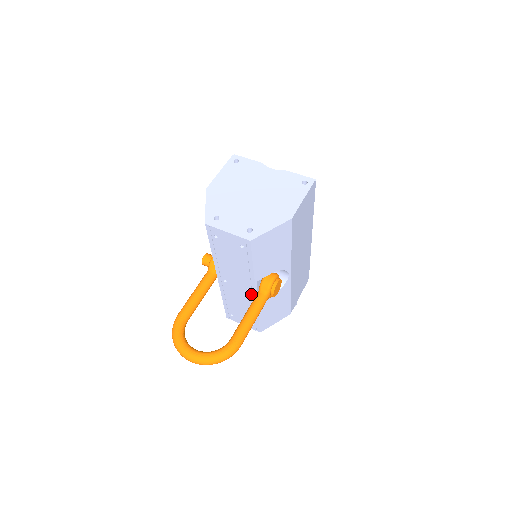
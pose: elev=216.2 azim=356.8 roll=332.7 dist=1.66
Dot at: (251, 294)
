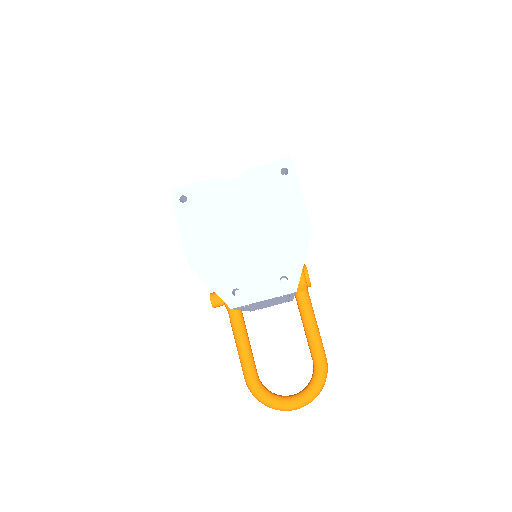
Dot at: occluded
